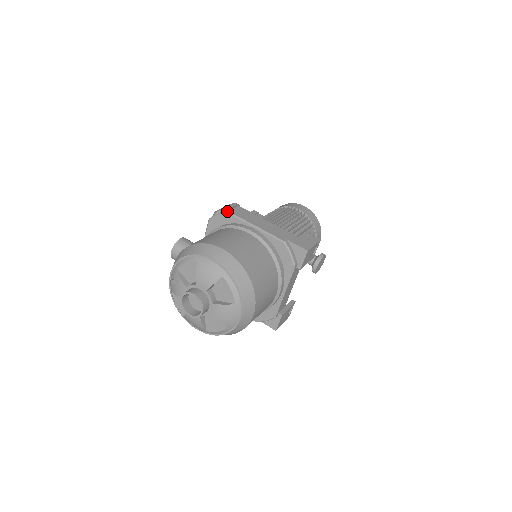
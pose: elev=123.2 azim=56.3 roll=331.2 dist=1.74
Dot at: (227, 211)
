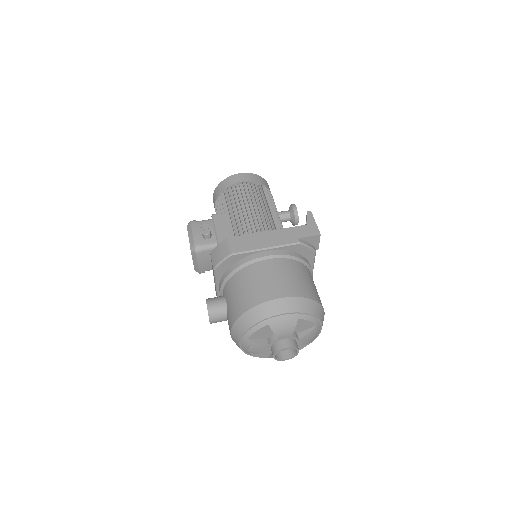
Dot at: (231, 254)
